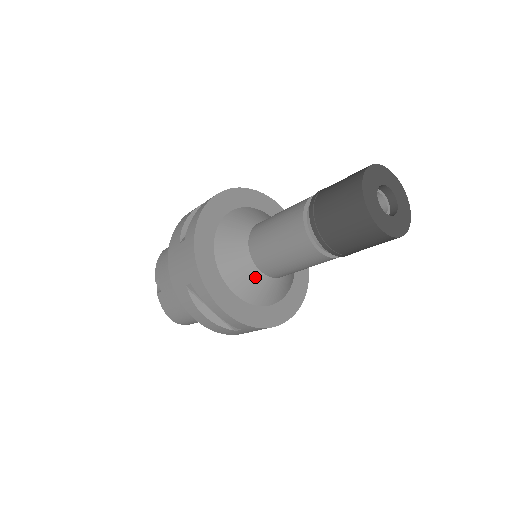
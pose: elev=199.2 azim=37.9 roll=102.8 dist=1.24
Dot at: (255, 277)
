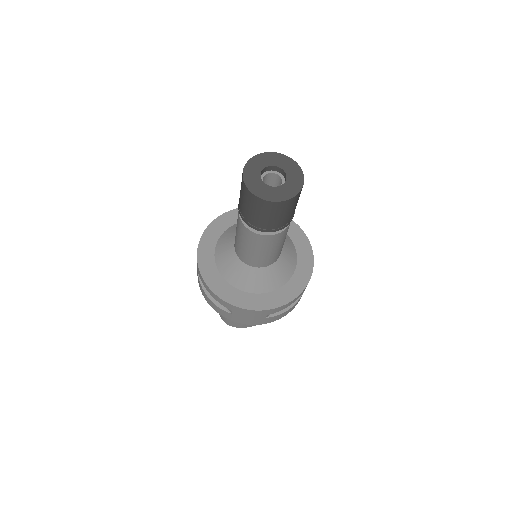
Dot at: (237, 265)
